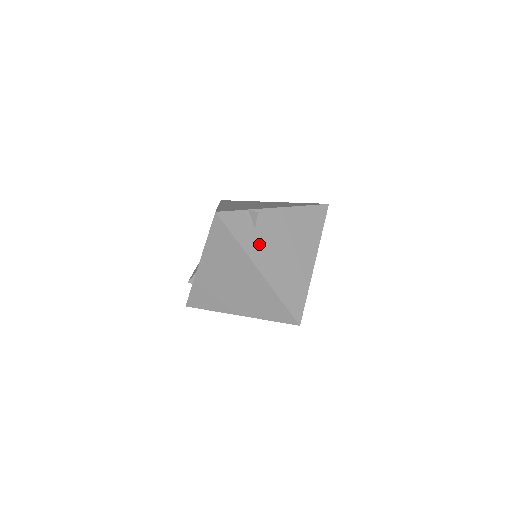
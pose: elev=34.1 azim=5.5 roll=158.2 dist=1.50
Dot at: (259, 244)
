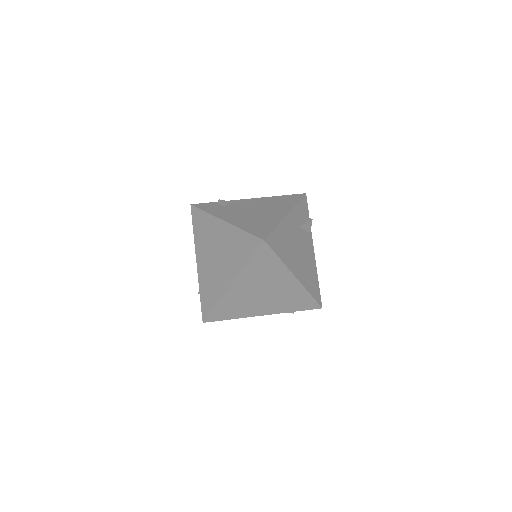
Dot at: (227, 212)
